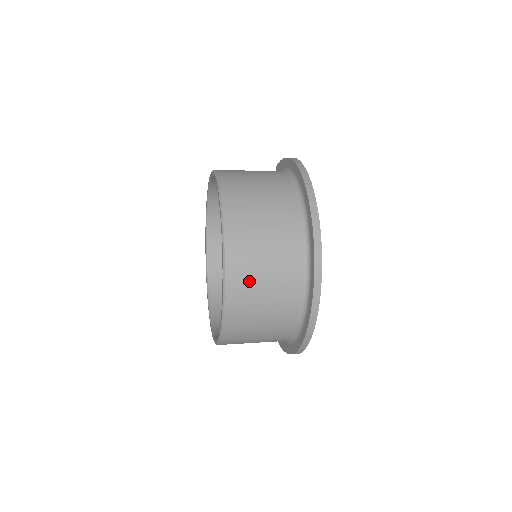
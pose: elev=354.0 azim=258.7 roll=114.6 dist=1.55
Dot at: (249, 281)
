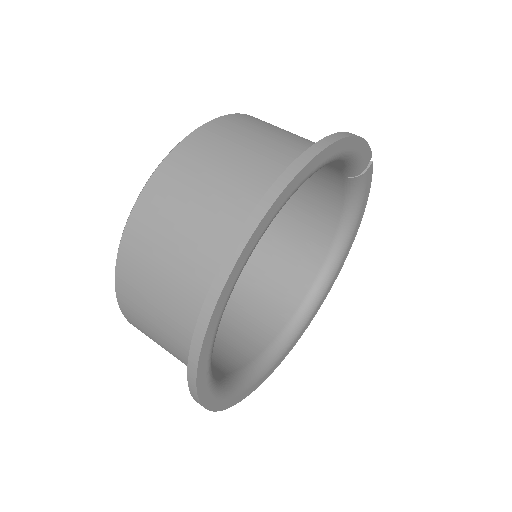
Dot at: (143, 264)
